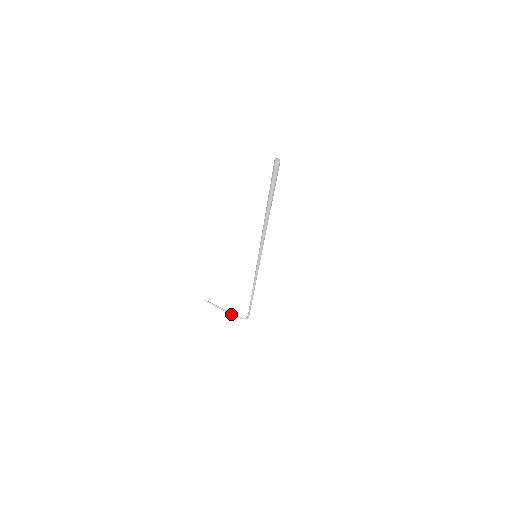
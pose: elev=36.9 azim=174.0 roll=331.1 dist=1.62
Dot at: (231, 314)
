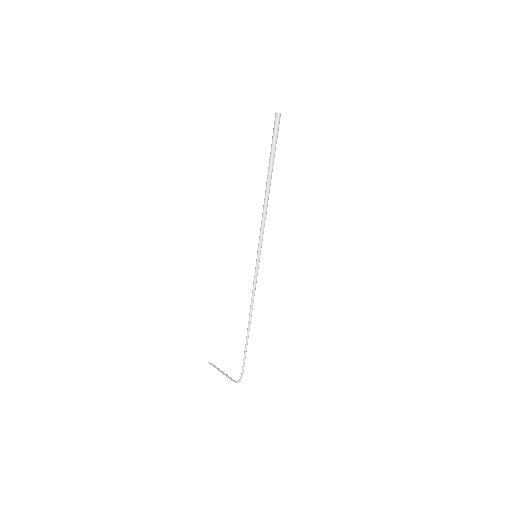
Dot at: (227, 377)
